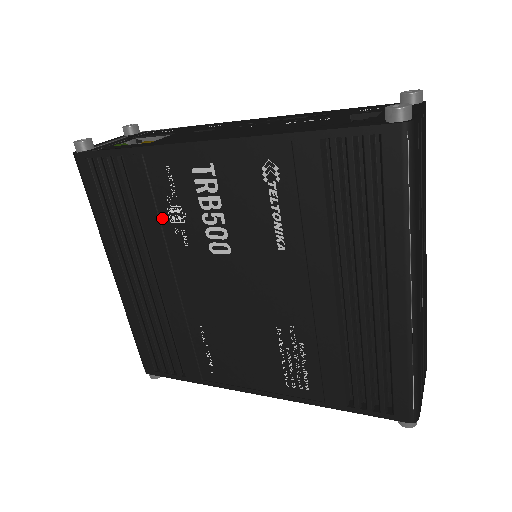
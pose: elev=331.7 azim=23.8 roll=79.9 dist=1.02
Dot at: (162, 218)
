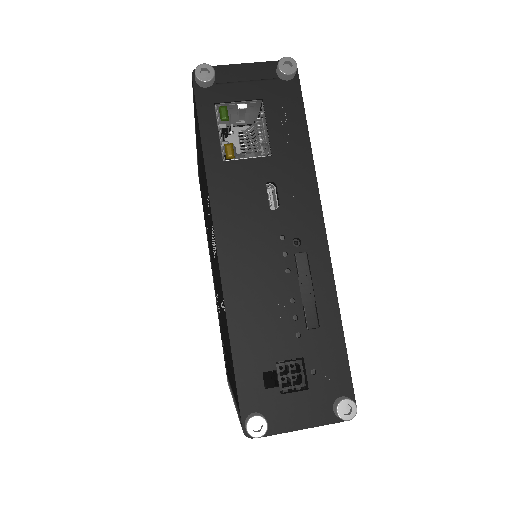
Dot at: occluded
